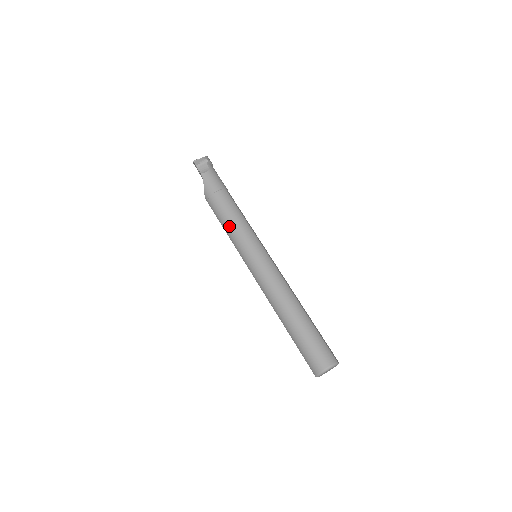
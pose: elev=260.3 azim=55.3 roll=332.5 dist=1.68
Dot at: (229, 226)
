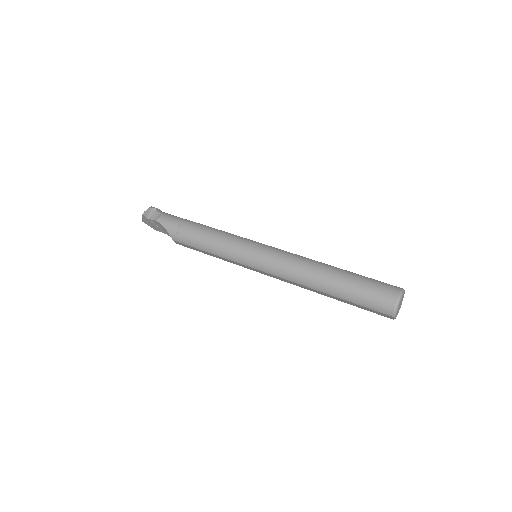
Dot at: (213, 245)
